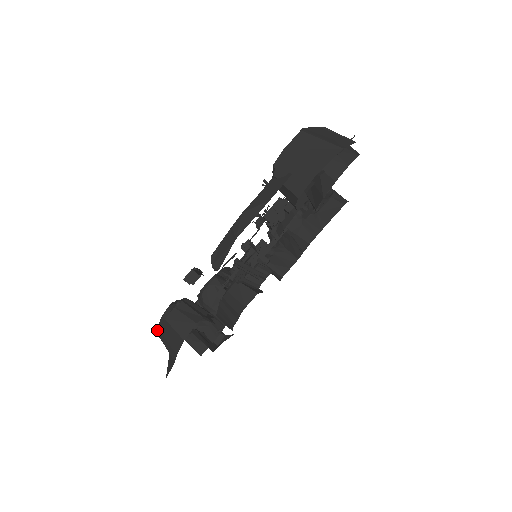
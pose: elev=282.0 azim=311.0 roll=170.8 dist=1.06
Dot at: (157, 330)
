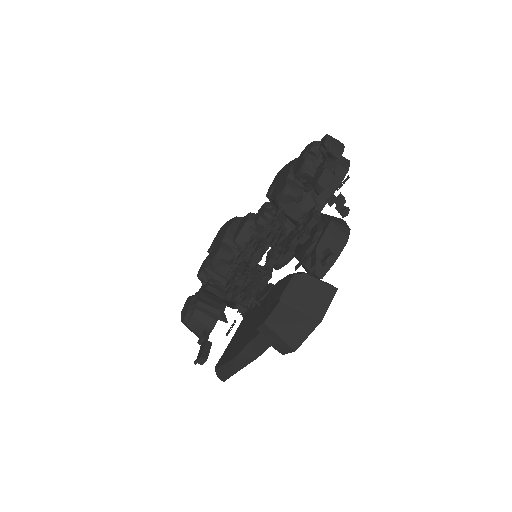
Dot at: occluded
